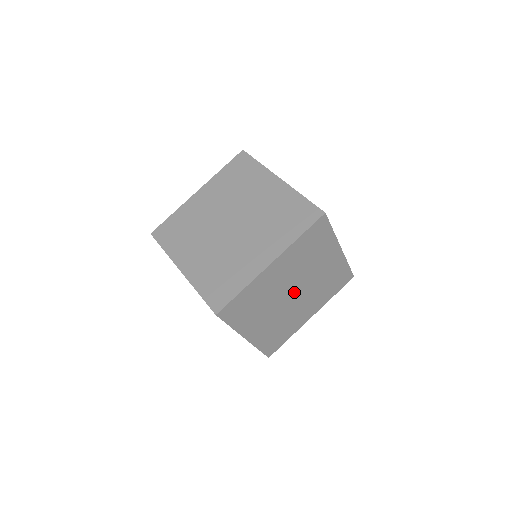
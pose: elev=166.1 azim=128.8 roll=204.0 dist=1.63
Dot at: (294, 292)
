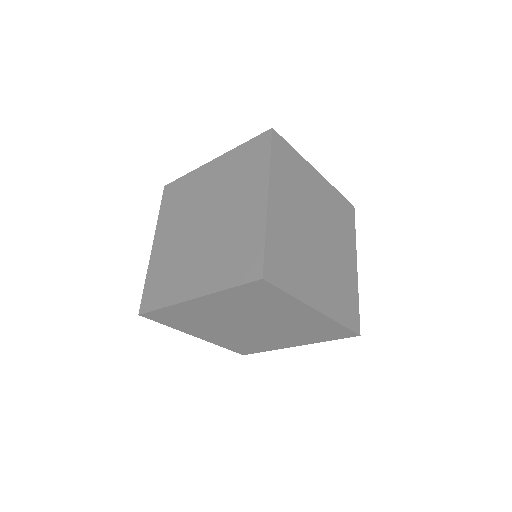
Dot at: (317, 234)
